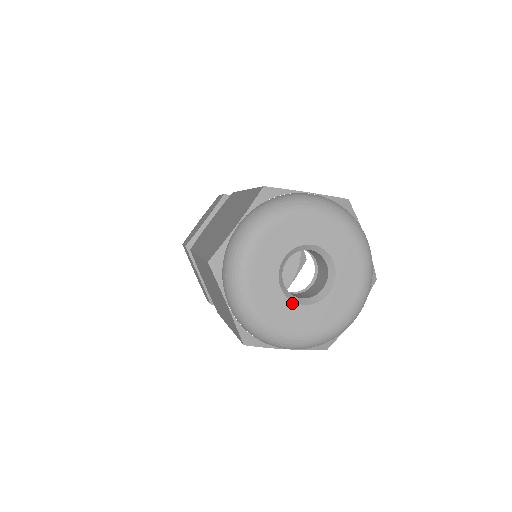
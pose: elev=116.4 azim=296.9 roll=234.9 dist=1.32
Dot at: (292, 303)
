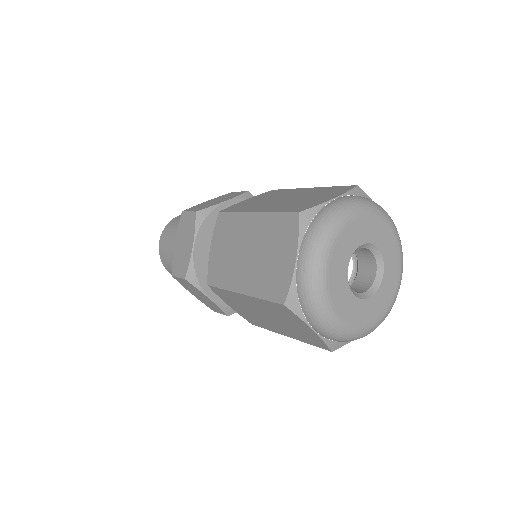
Dot at: (364, 300)
